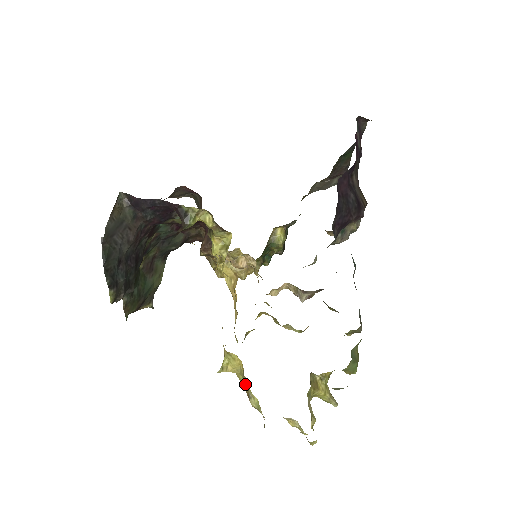
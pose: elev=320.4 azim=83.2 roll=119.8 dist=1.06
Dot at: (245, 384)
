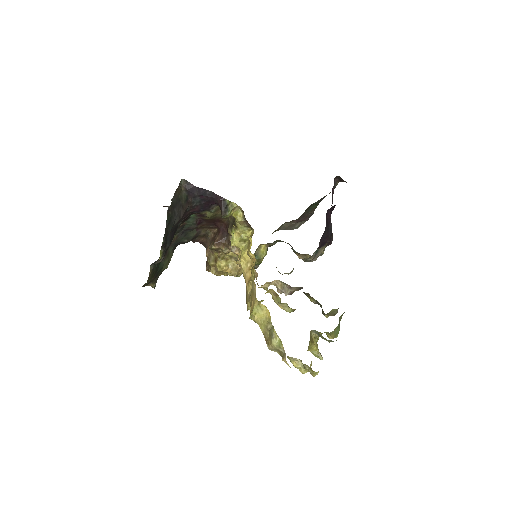
Dot at: (266, 331)
